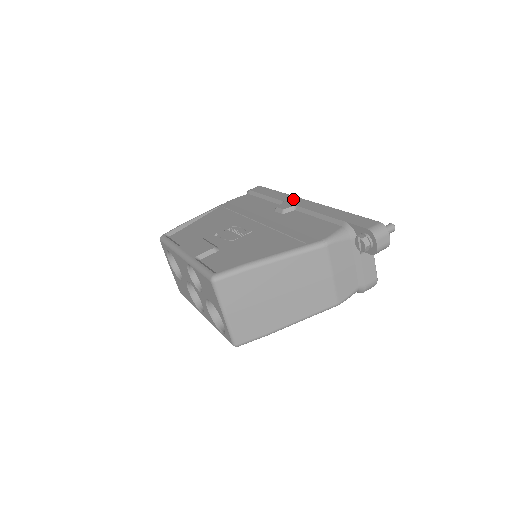
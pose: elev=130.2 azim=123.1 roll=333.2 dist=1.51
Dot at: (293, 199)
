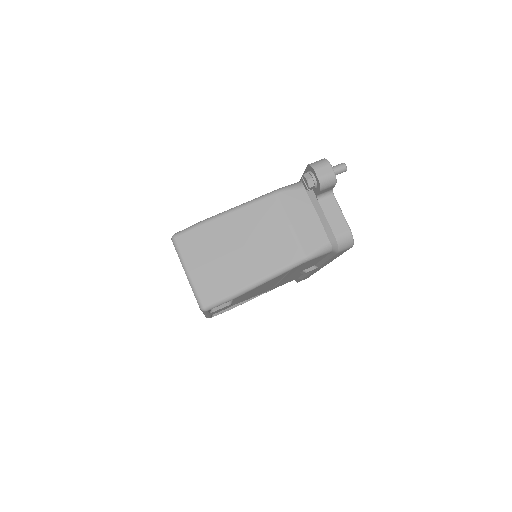
Dot at: occluded
